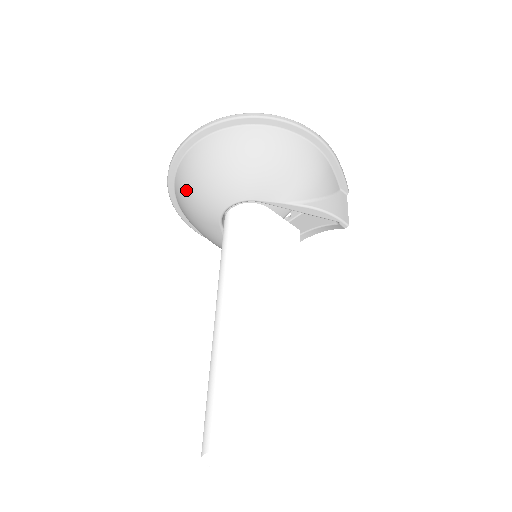
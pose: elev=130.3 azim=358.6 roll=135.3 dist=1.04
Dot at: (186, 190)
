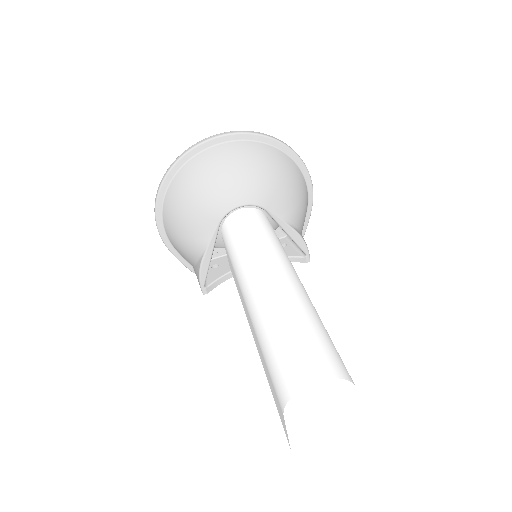
Dot at: (199, 178)
